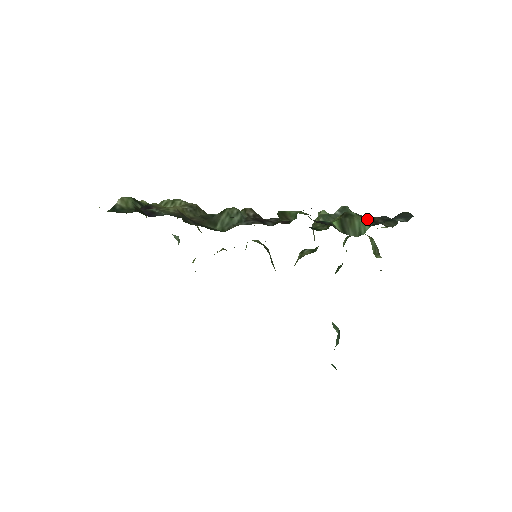
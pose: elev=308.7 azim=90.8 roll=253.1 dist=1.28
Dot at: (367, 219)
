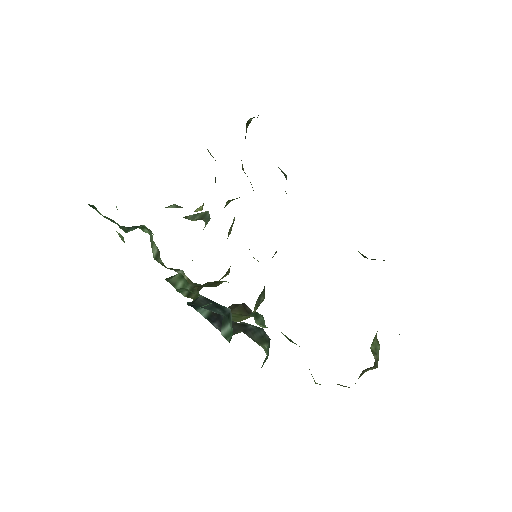
Dot at: occluded
